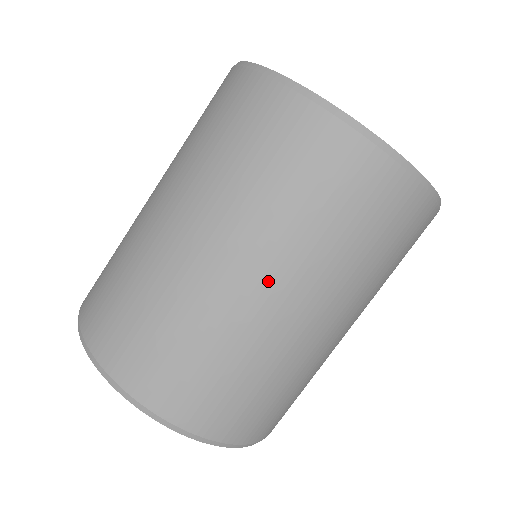
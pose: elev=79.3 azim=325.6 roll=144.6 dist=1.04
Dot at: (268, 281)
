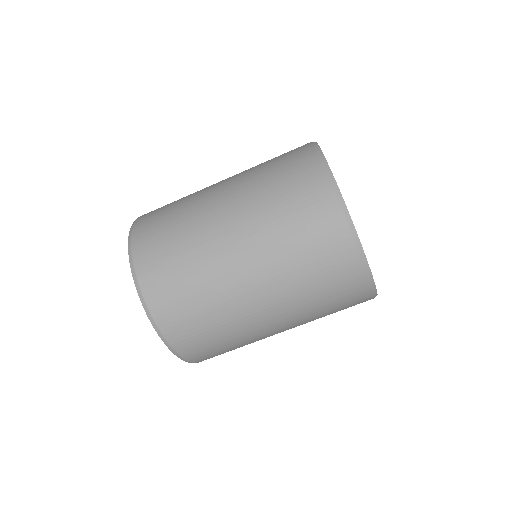
Dot at: (241, 244)
